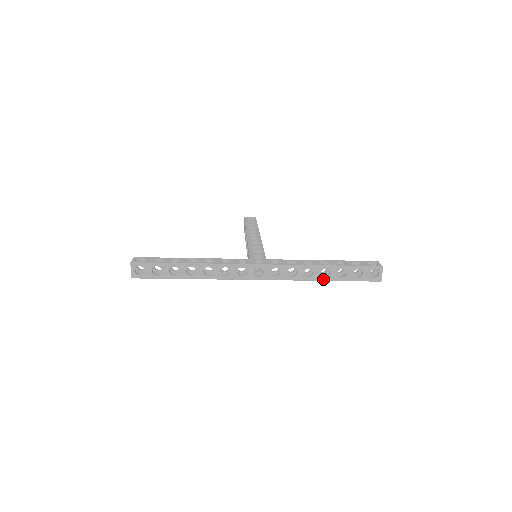
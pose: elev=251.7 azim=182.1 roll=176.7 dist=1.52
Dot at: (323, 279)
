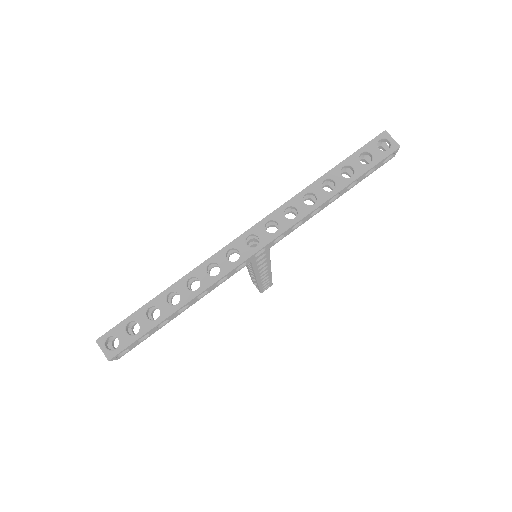
Dot at: (332, 193)
